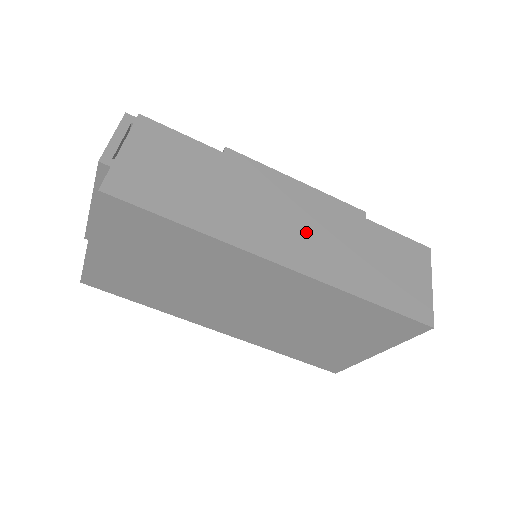
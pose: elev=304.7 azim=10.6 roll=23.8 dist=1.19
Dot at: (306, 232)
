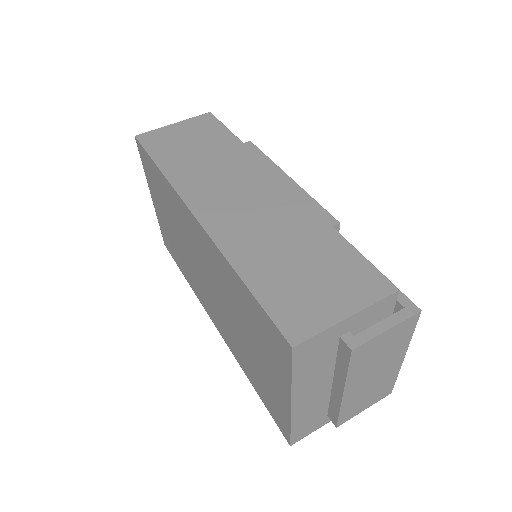
Dot at: (247, 207)
